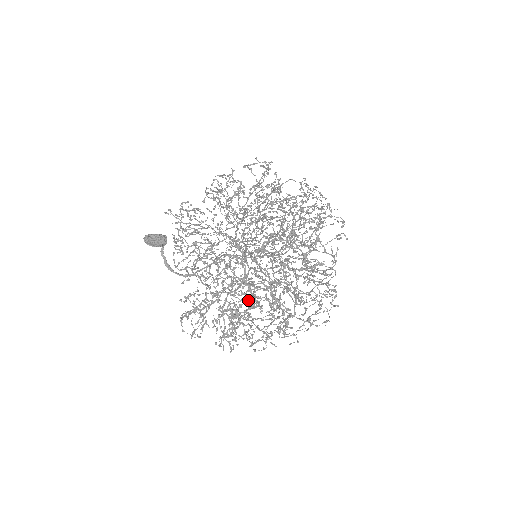
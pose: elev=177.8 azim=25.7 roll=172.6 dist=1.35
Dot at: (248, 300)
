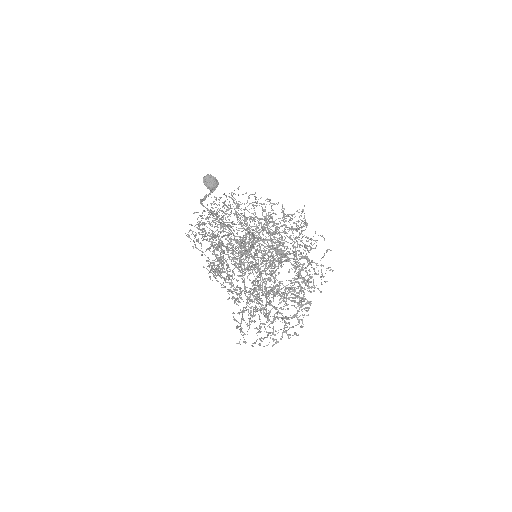
Dot at: occluded
